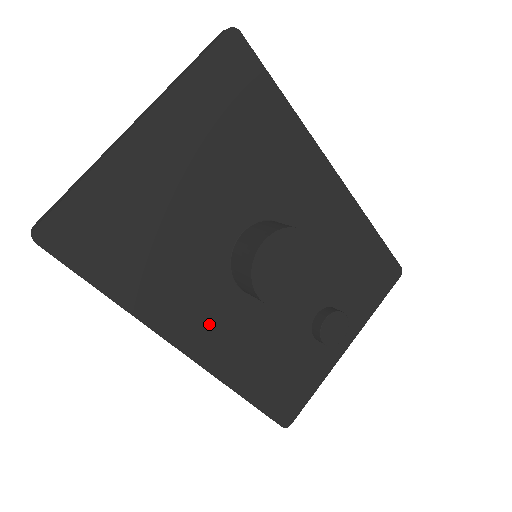
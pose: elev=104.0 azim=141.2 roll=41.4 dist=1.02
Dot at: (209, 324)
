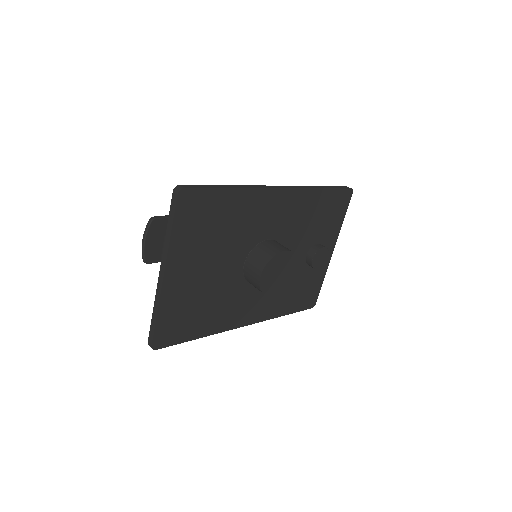
Dot at: (250, 308)
